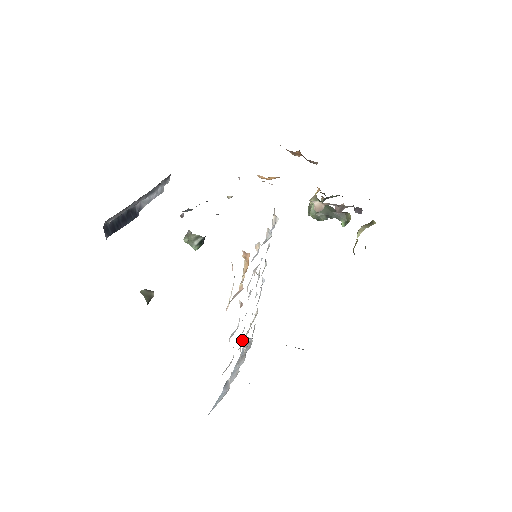
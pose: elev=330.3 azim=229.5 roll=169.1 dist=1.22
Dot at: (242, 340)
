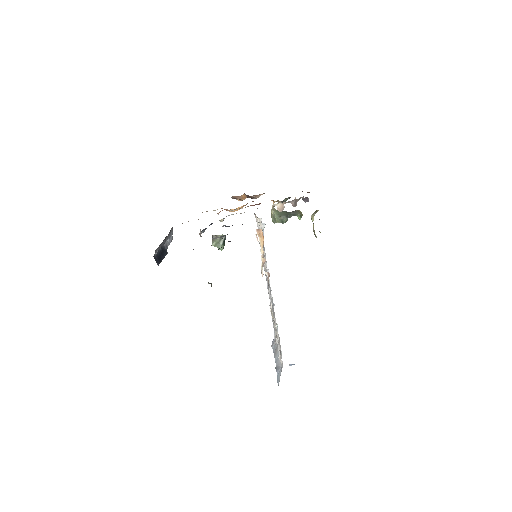
Dot at: (275, 319)
